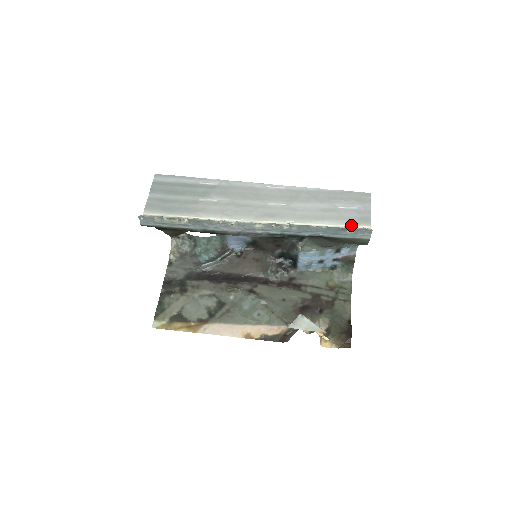
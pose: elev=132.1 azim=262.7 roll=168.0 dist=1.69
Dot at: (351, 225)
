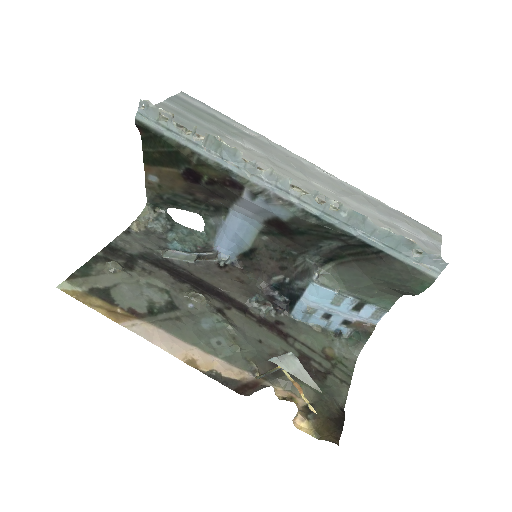
Dot at: occluded
